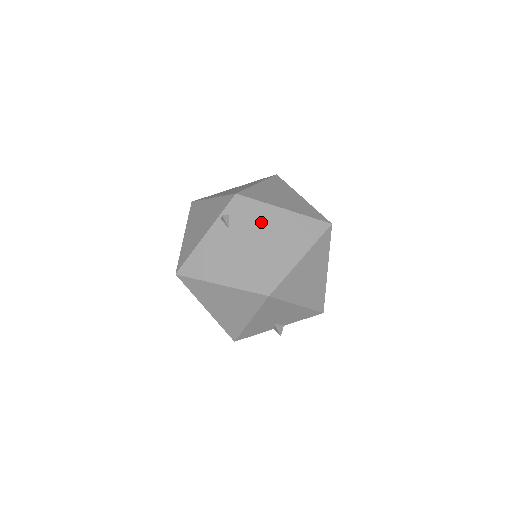
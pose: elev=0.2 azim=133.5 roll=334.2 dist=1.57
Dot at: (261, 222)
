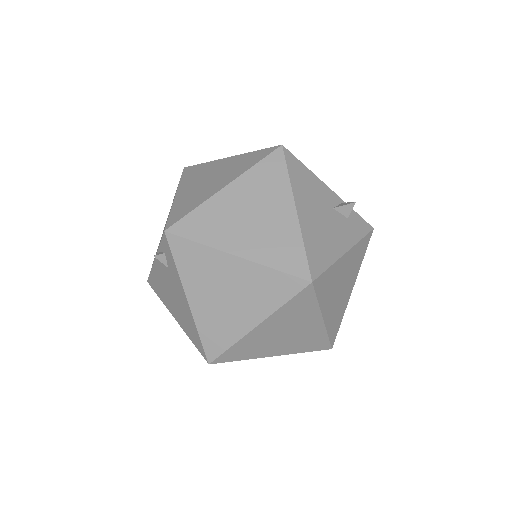
Dot at: (200, 273)
